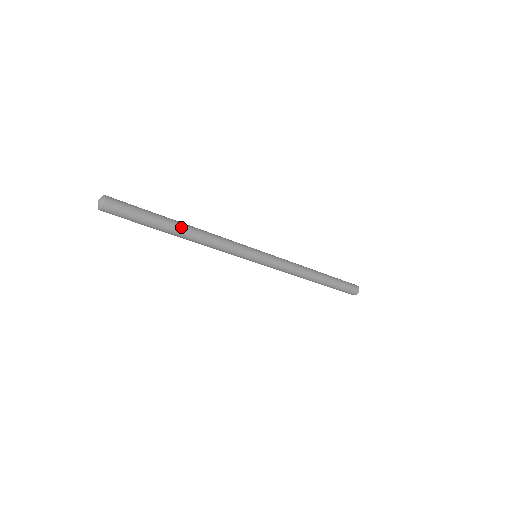
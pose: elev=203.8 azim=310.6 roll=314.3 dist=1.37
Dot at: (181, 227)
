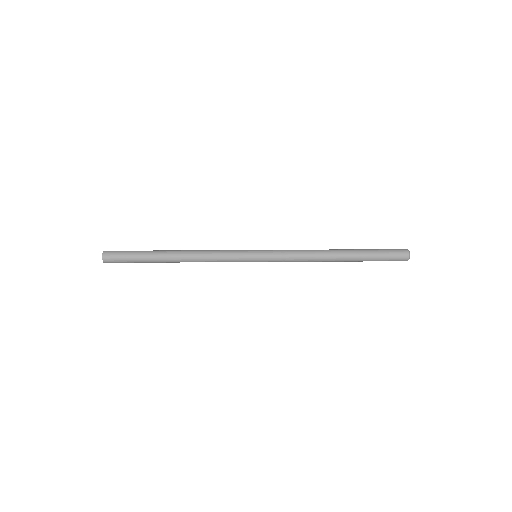
Dot at: (169, 251)
